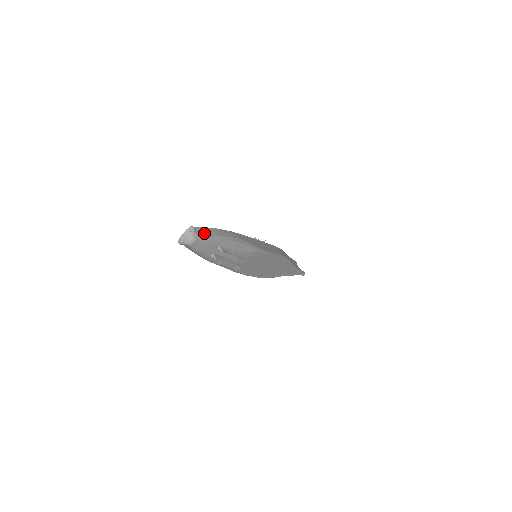
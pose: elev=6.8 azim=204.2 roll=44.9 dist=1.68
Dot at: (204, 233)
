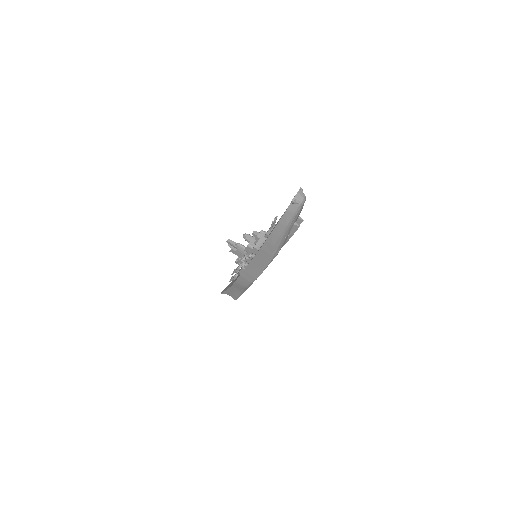
Dot at: occluded
